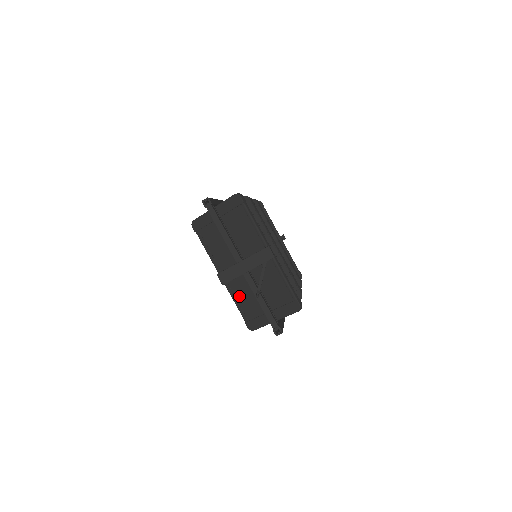
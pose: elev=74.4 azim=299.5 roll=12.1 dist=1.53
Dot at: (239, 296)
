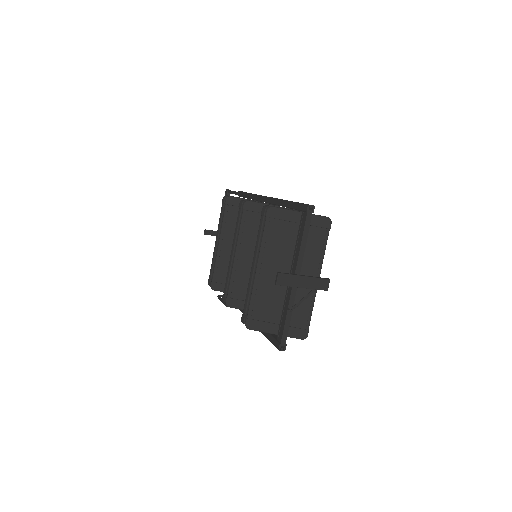
Dot at: (260, 294)
